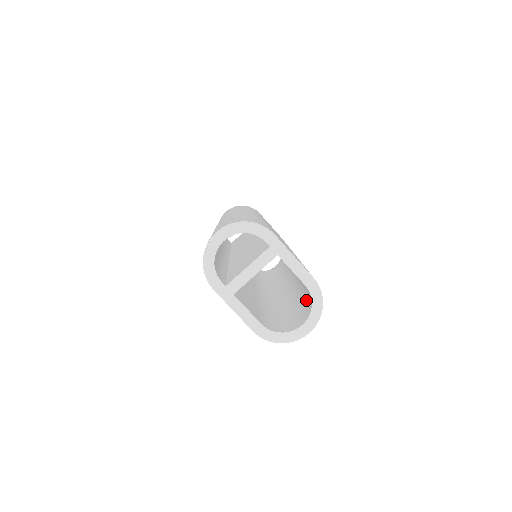
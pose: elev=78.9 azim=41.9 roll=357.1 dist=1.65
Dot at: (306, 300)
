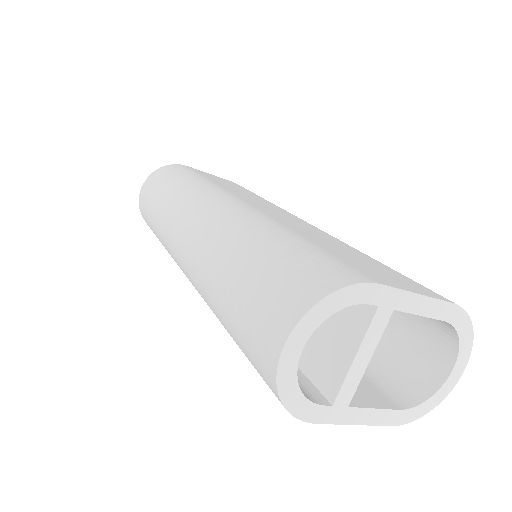
Dot at: (418, 318)
